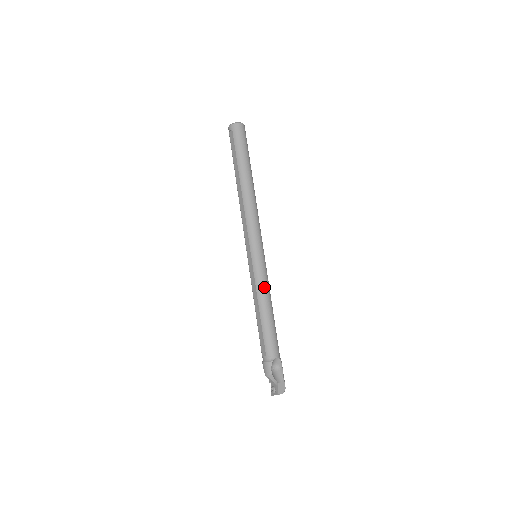
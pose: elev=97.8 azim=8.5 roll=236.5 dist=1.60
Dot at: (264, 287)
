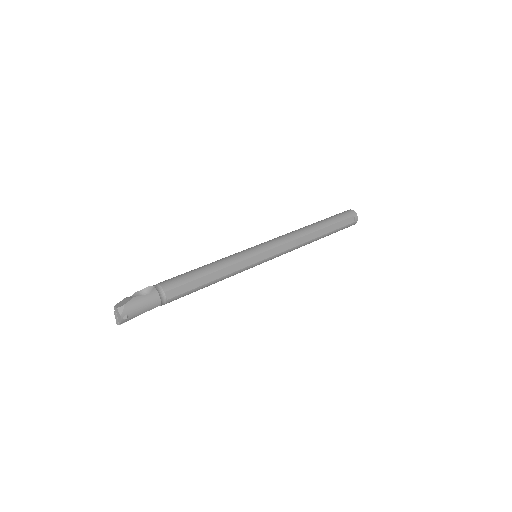
Dot at: (225, 258)
